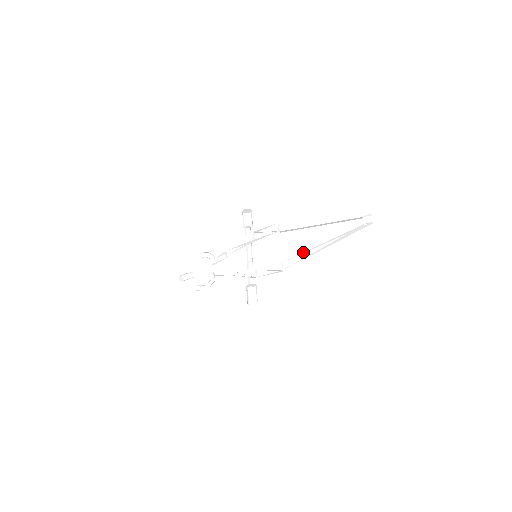
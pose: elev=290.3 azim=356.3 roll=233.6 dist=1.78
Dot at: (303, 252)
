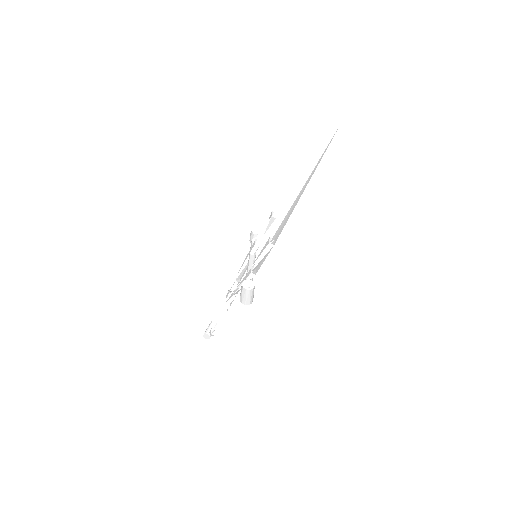
Dot at: occluded
